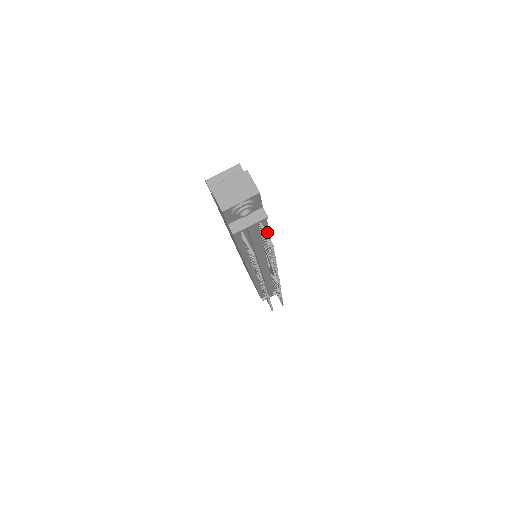
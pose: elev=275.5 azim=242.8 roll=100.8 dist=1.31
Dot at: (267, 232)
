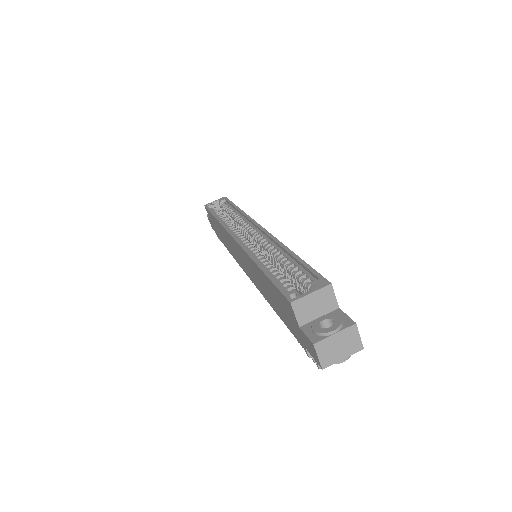
Dot at: occluded
